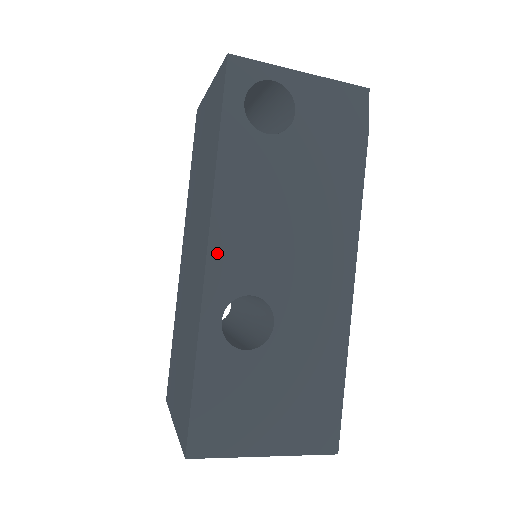
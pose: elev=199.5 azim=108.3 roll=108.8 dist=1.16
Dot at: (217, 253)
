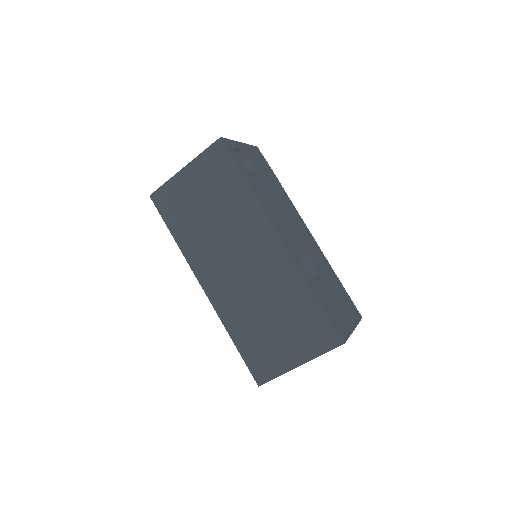
Dot at: (282, 236)
